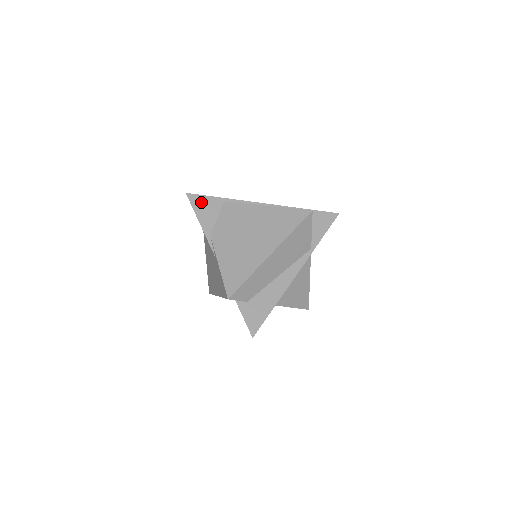
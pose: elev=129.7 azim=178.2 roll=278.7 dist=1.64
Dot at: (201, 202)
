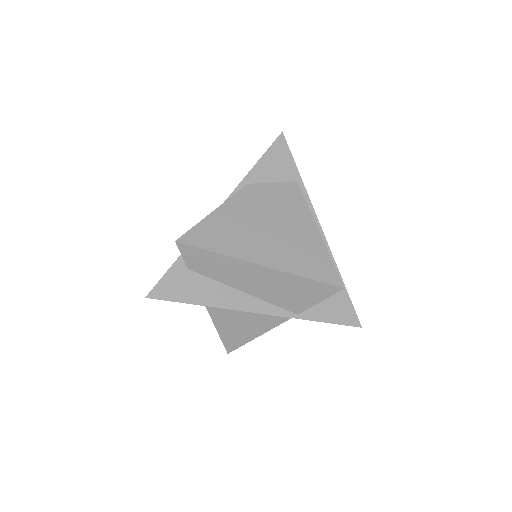
Dot at: (281, 154)
